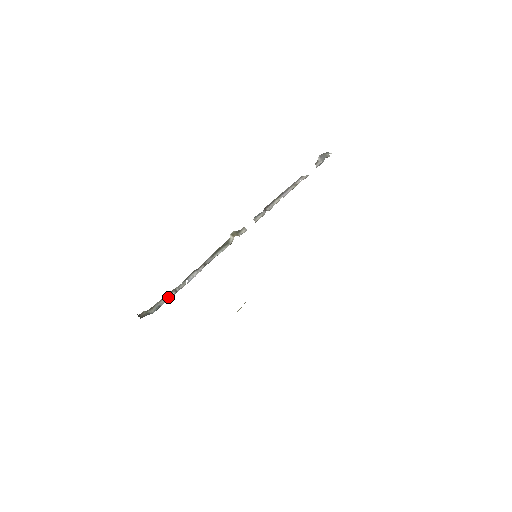
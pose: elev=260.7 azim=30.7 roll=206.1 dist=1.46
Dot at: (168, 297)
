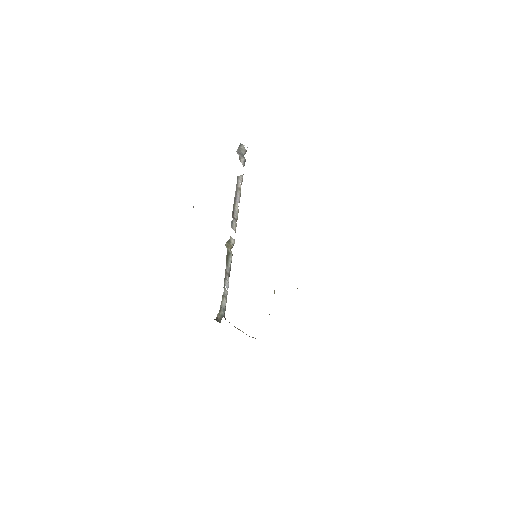
Dot at: (224, 302)
